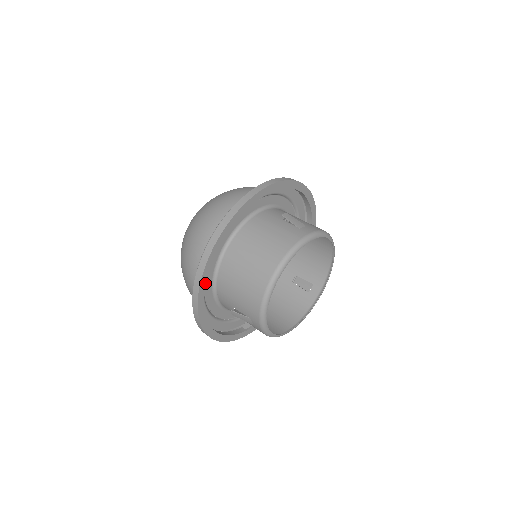
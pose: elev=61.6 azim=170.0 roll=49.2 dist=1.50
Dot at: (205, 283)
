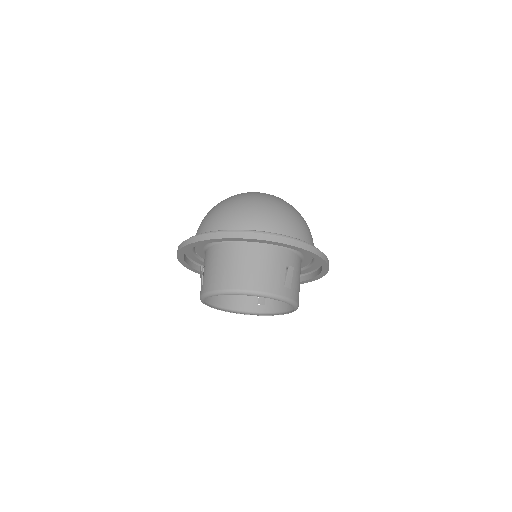
Dot at: (203, 243)
